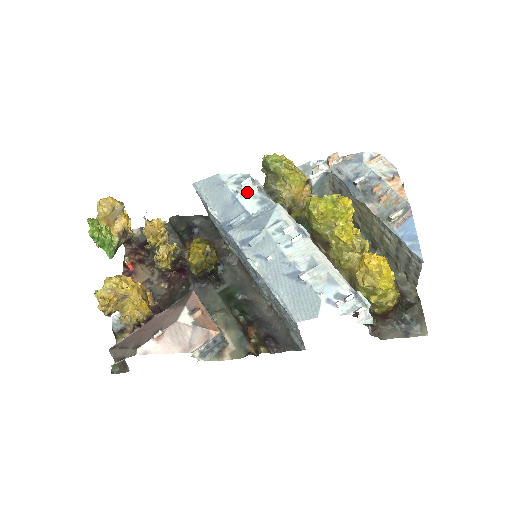
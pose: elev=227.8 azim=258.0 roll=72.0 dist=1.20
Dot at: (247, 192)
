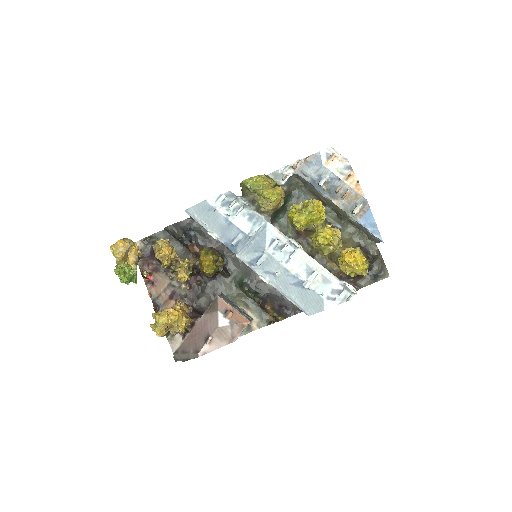
Dot at: (237, 214)
